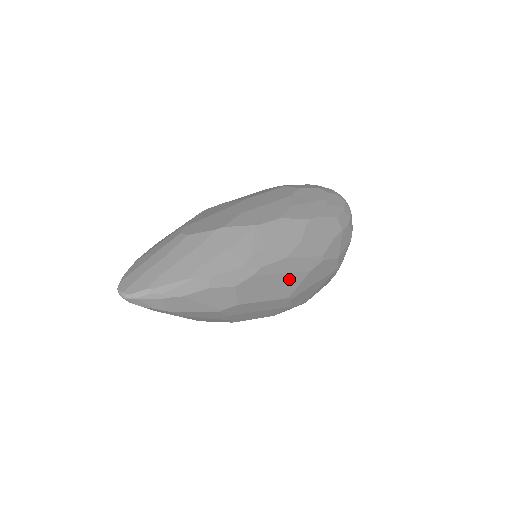
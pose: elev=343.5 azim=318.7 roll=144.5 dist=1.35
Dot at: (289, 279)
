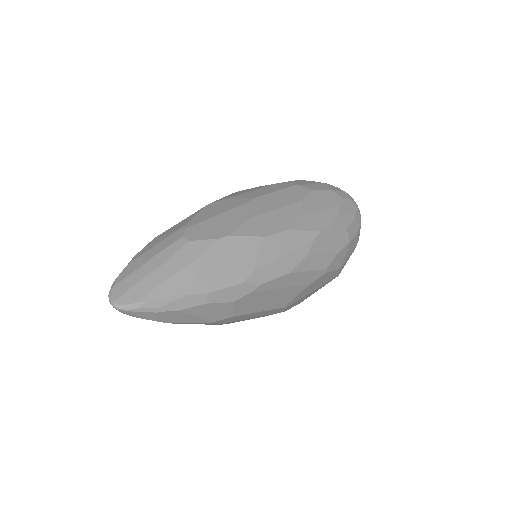
Dot at: (288, 291)
